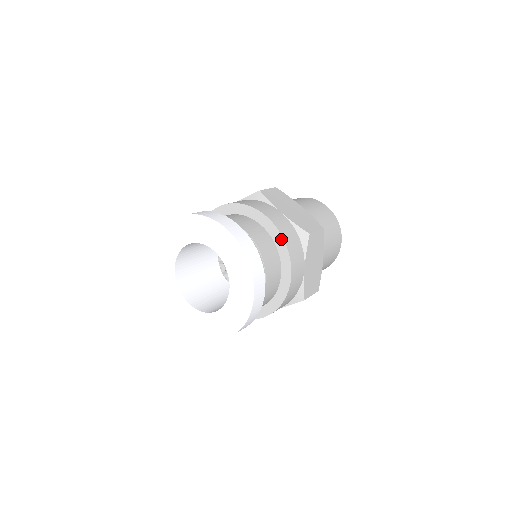
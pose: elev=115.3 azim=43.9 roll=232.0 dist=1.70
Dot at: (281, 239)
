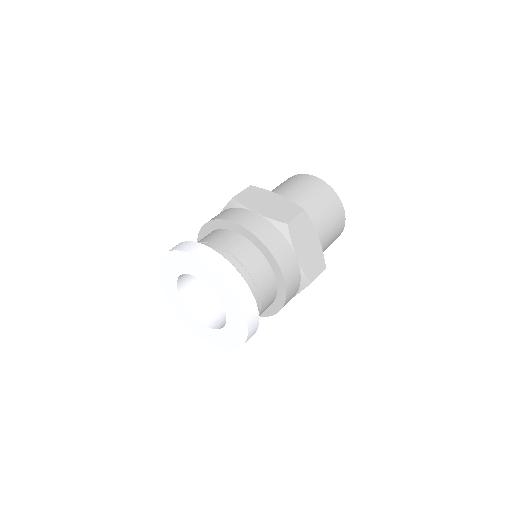
Dot at: (259, 241)
